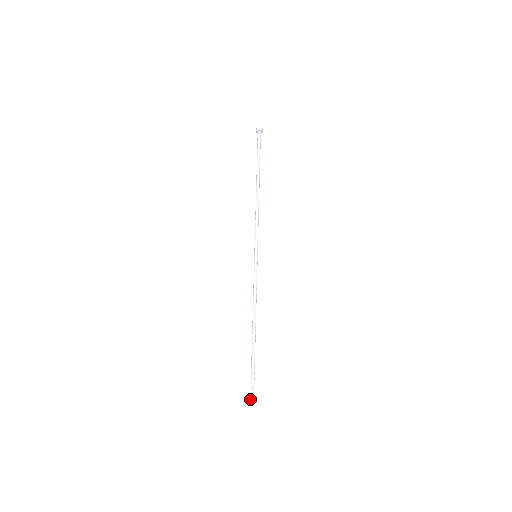
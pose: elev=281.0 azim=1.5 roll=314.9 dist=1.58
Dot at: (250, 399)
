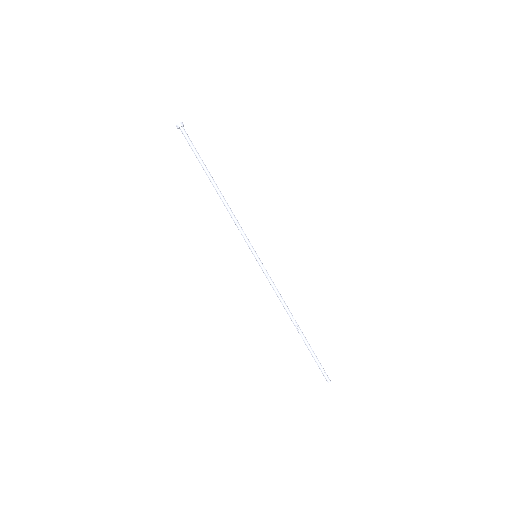
Dot at: (326, 378)
